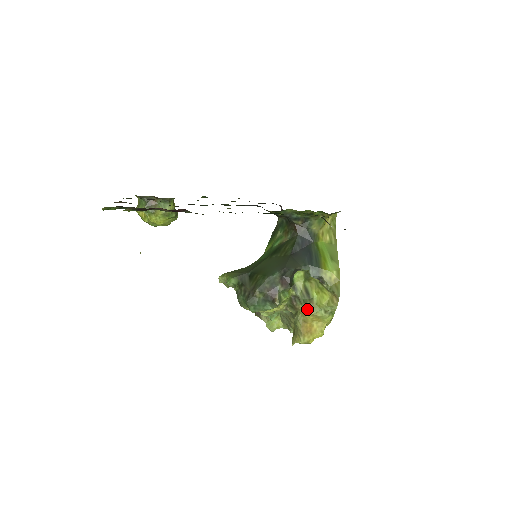
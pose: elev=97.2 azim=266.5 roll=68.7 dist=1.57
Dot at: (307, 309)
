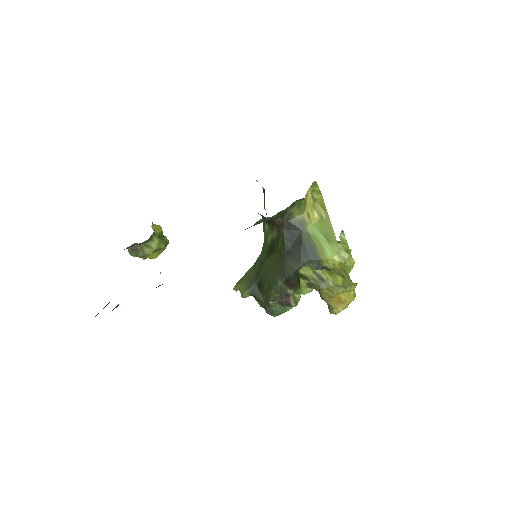
Dot at: (327, 290)
